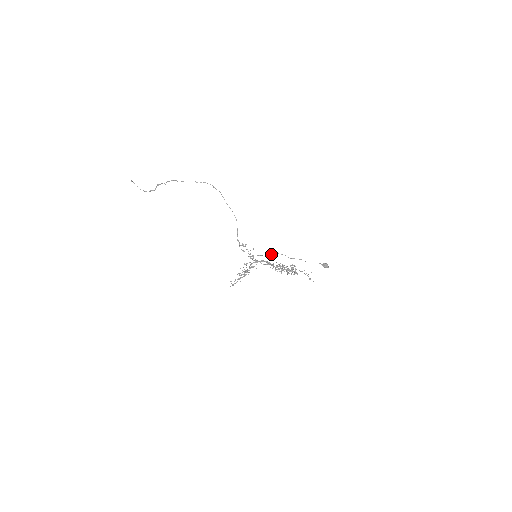
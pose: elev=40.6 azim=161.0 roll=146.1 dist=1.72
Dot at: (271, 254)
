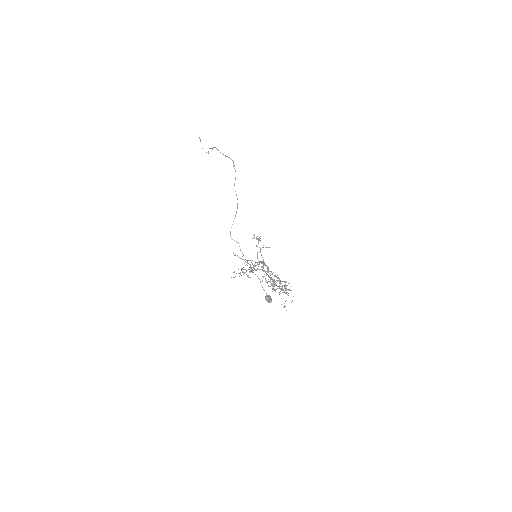
Dot at: occluded
